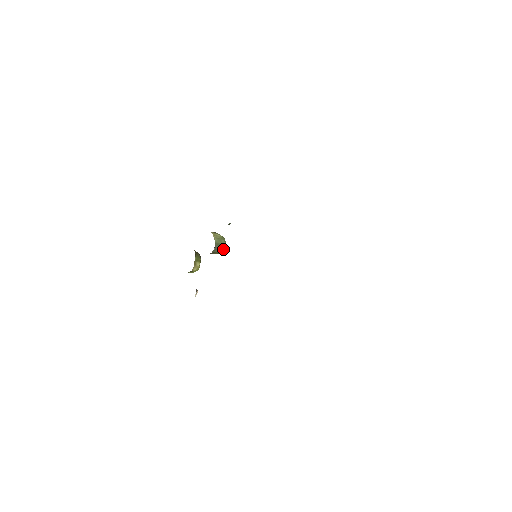
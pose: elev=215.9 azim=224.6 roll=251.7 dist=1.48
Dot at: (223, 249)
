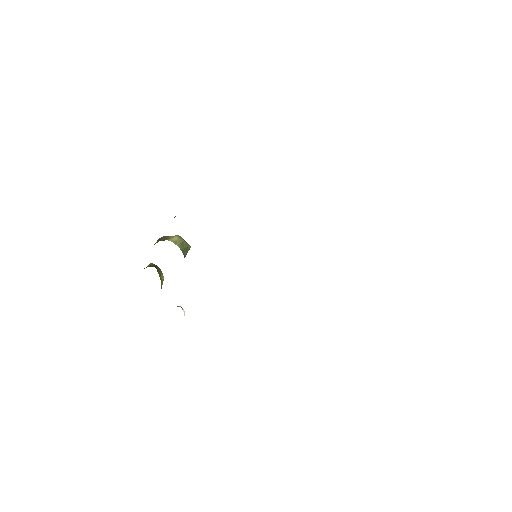
Dot at: occluded
